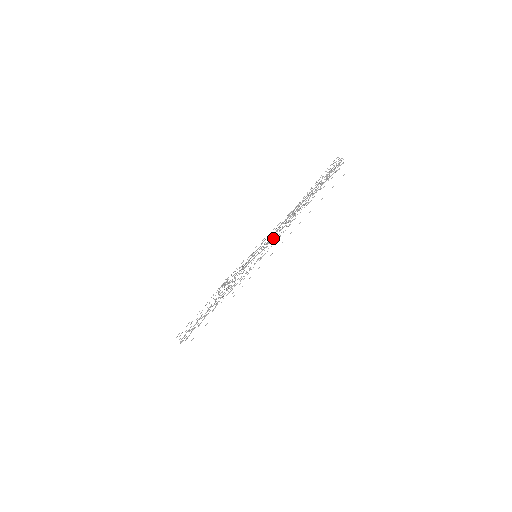
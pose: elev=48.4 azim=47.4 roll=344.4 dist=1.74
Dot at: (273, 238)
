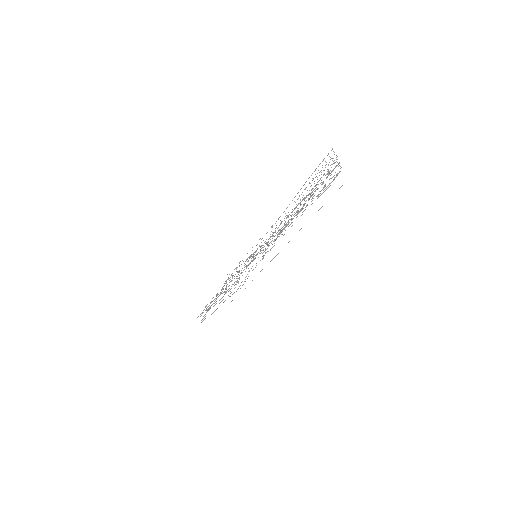
Dot at: (270, 237)
